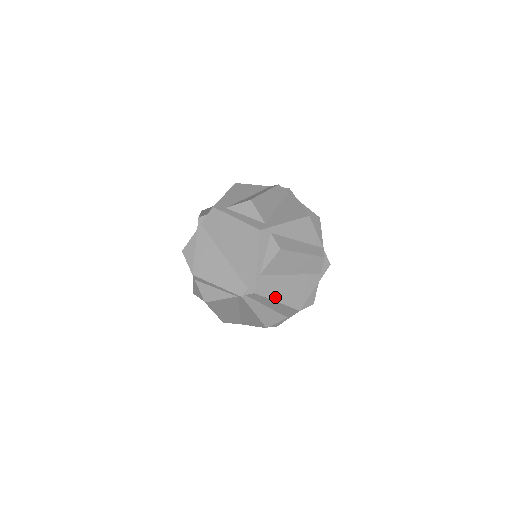
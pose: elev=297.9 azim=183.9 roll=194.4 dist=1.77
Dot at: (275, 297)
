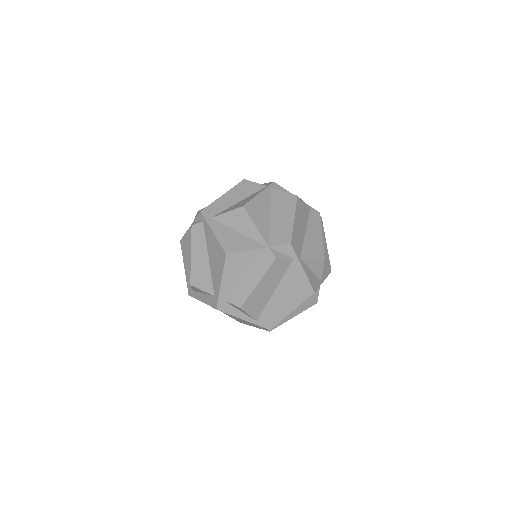
Dot at: (285, 313)
